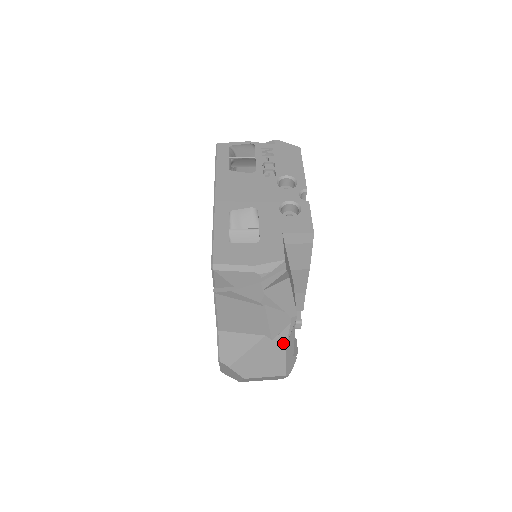
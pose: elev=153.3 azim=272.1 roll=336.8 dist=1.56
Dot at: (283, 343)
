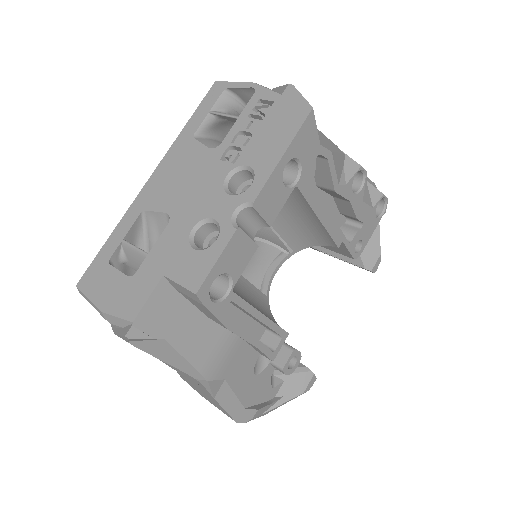
Dot at: (210, 395)
